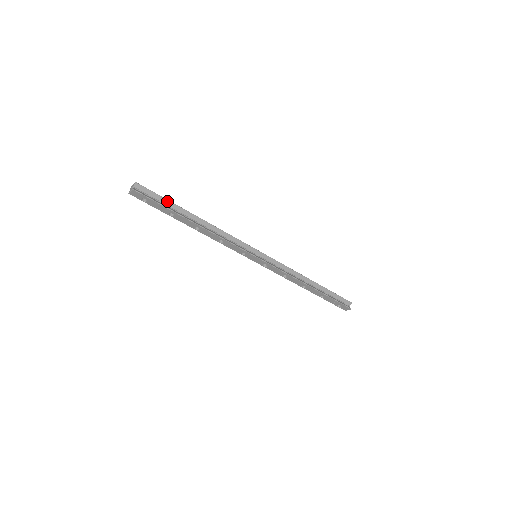
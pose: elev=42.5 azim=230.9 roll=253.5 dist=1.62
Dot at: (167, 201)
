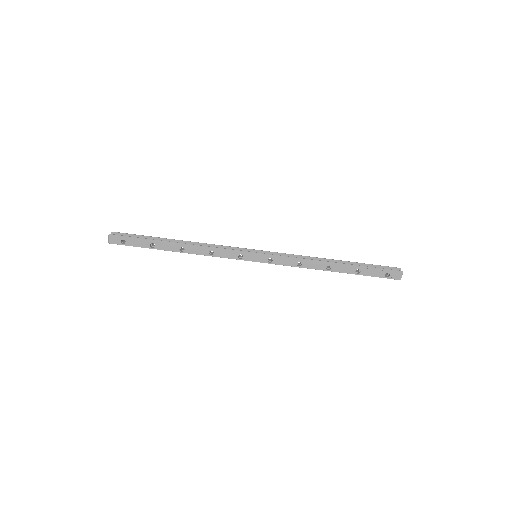
Dot at: (145, 237)
